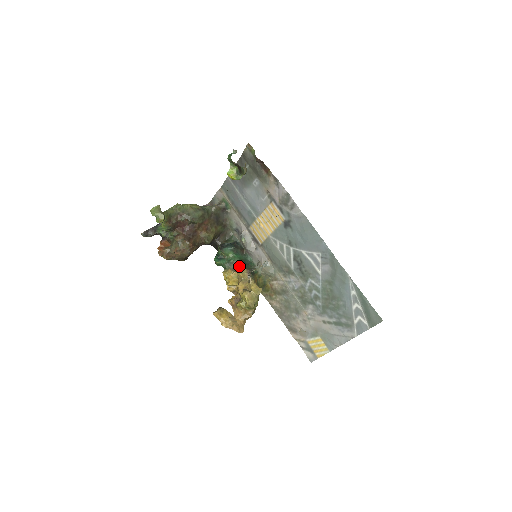
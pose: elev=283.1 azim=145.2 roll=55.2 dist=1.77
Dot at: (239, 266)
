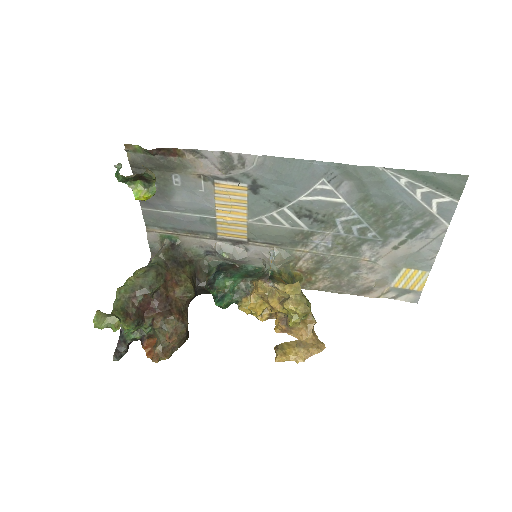
Dot at: (249, 285)
